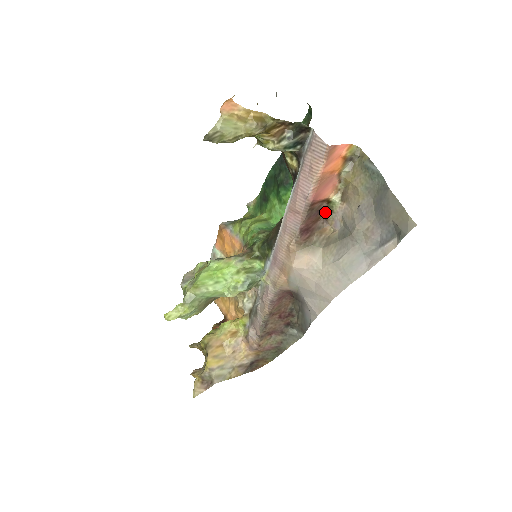
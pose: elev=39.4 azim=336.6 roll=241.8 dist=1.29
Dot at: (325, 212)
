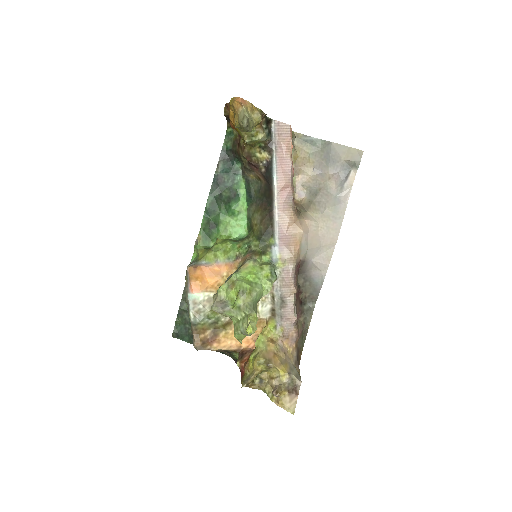
Dot at: occluded
